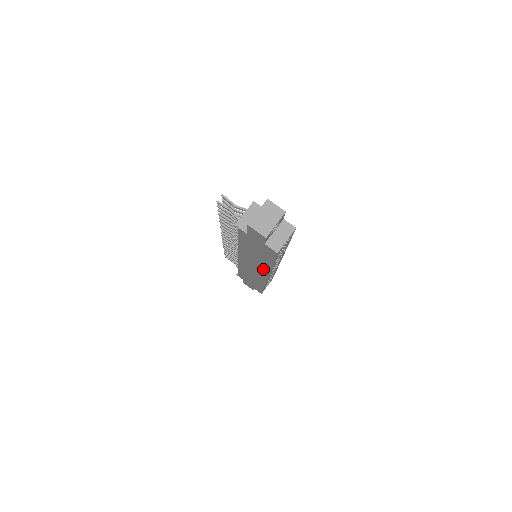
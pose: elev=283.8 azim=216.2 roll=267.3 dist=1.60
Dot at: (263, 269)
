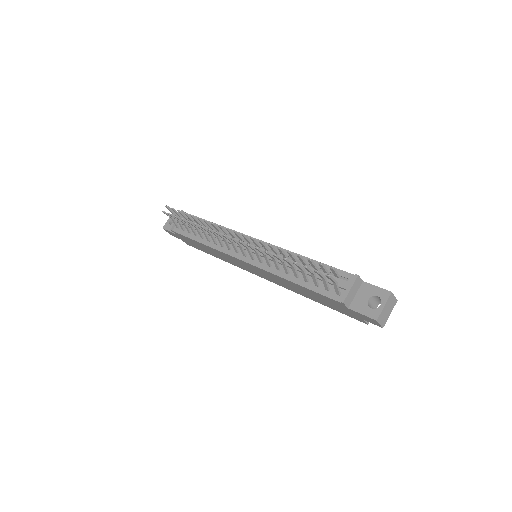
Dot at: (281, 285)
